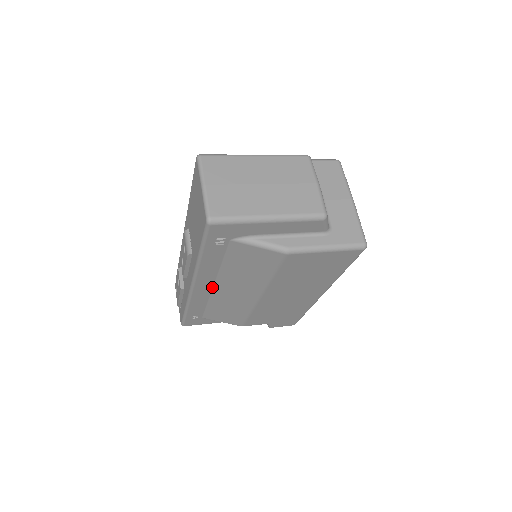
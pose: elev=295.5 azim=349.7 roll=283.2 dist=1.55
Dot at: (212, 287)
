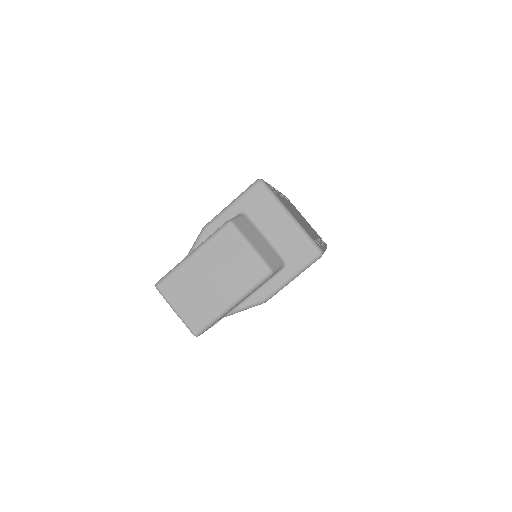
Dot at: occluded
